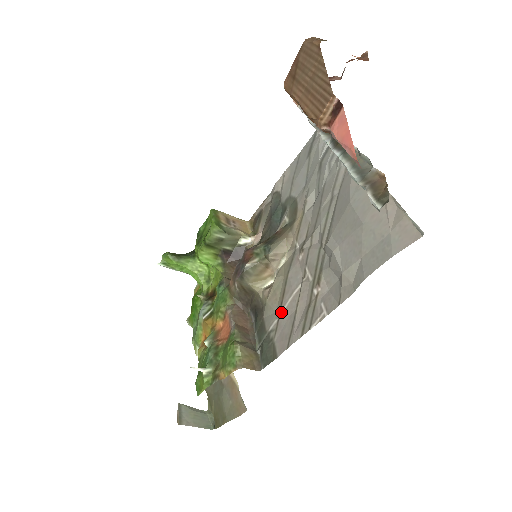
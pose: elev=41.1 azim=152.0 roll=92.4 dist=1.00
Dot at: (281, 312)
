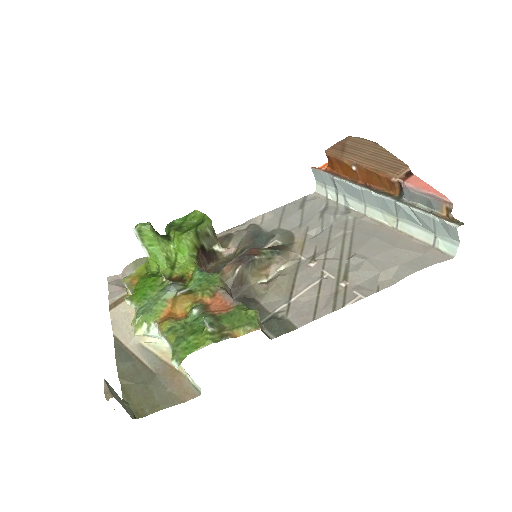
Dot at: (293, 299)
